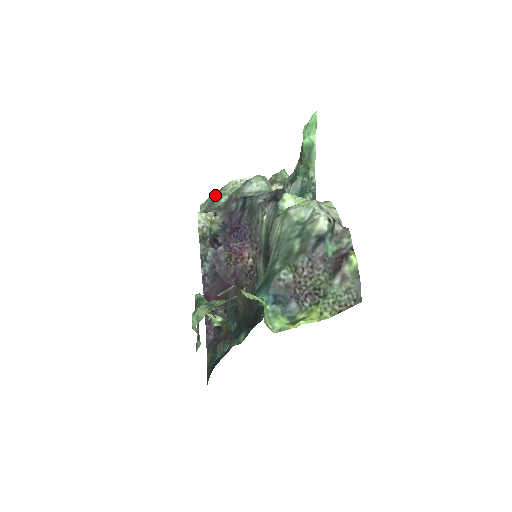
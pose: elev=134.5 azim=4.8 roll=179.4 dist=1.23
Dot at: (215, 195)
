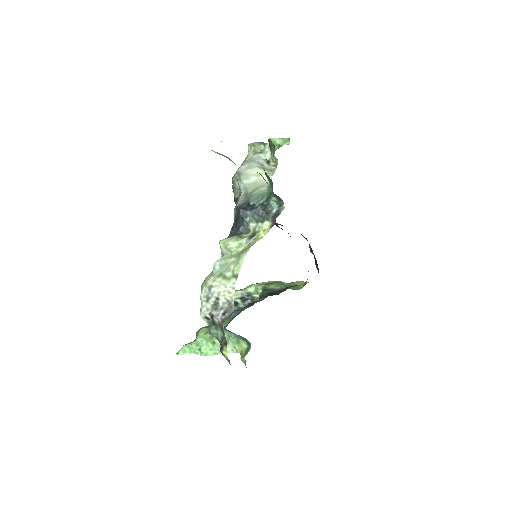
Dot at: occluded
